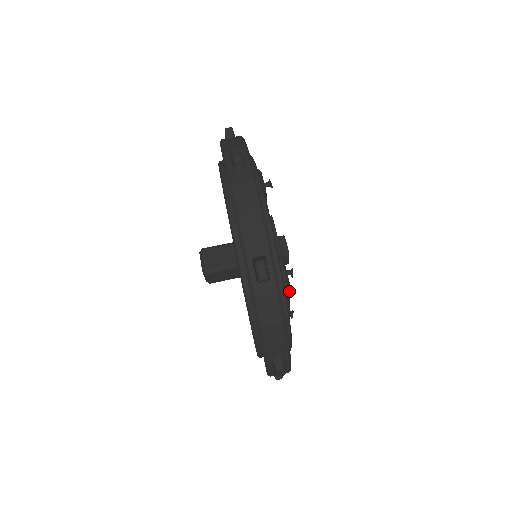
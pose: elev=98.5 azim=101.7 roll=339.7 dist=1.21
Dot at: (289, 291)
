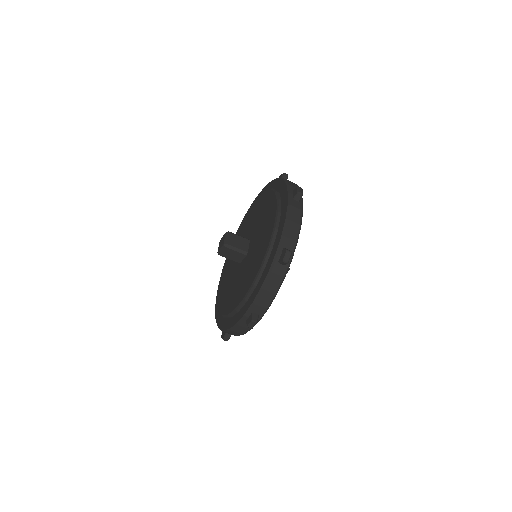
Dot at: occluded
